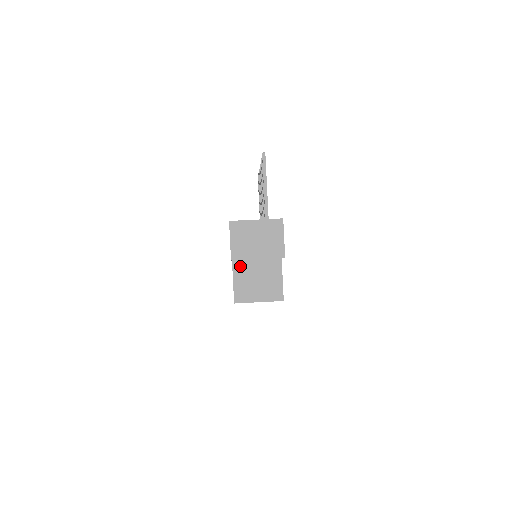
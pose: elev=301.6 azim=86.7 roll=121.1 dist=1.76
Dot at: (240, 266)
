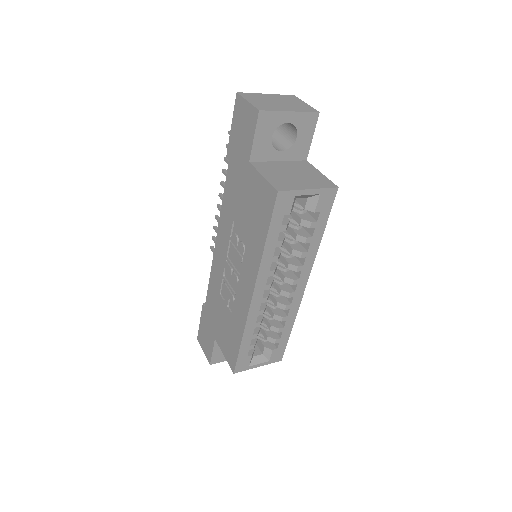
Dot at: (262, 165)
